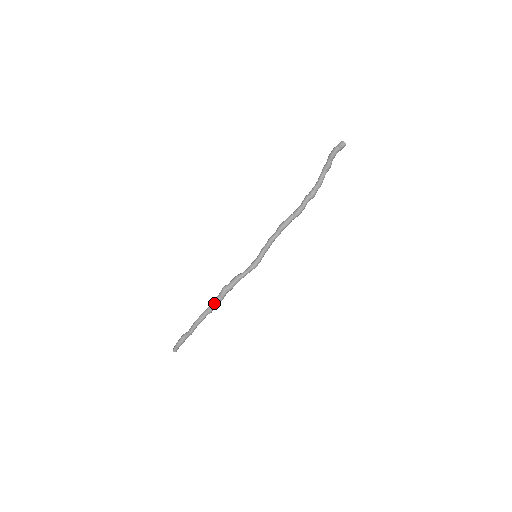
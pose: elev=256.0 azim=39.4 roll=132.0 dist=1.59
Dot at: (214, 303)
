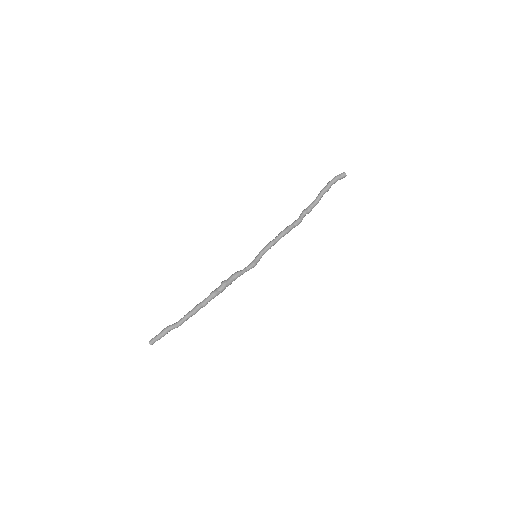
Dot at: (212, 297)
